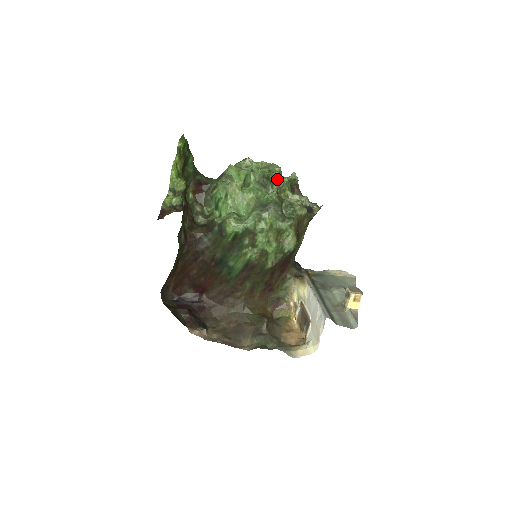
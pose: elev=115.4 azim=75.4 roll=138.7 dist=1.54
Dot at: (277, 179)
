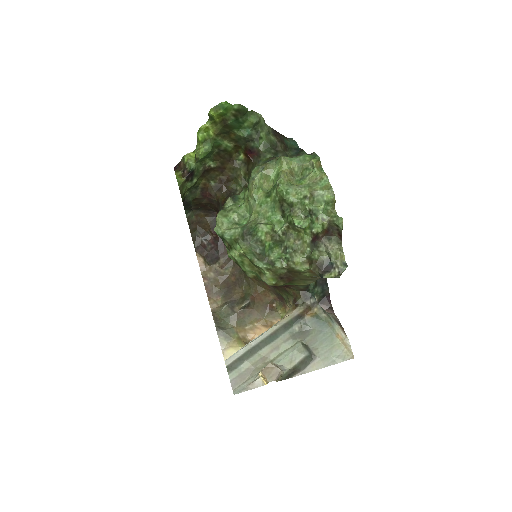
Dot at: (302, 213)
